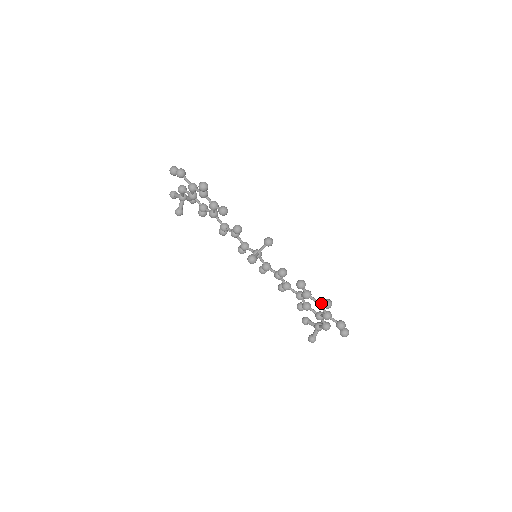
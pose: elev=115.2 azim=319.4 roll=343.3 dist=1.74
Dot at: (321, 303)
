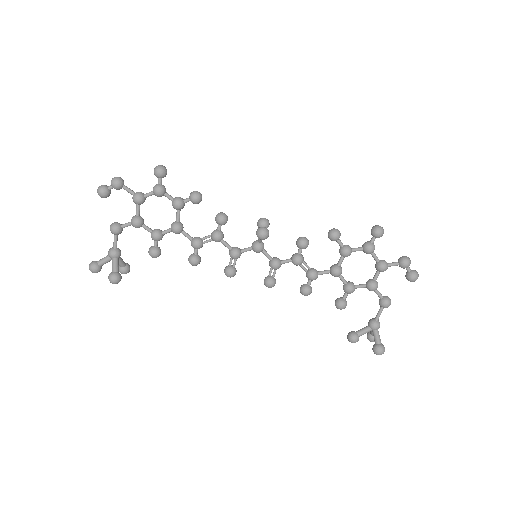
Dot at: (369, 242)
